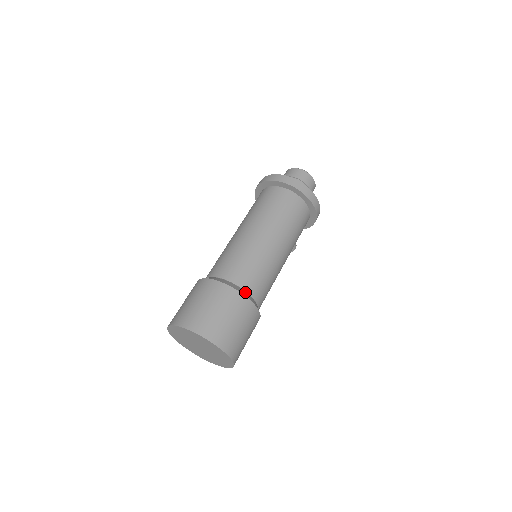
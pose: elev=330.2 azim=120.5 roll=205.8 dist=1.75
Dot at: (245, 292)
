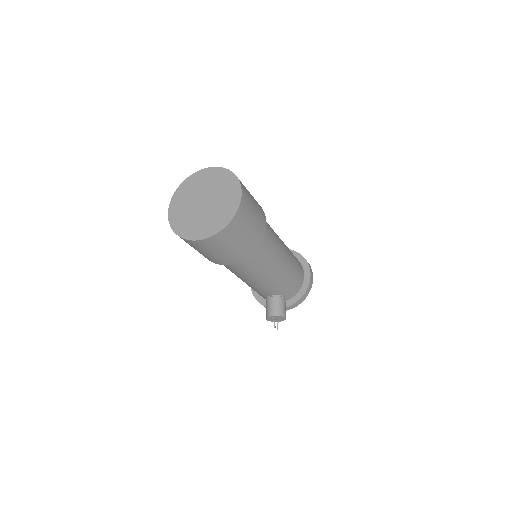
Dot at: occluded
